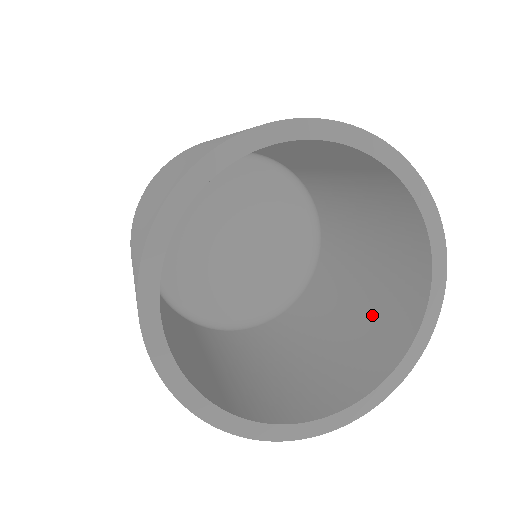
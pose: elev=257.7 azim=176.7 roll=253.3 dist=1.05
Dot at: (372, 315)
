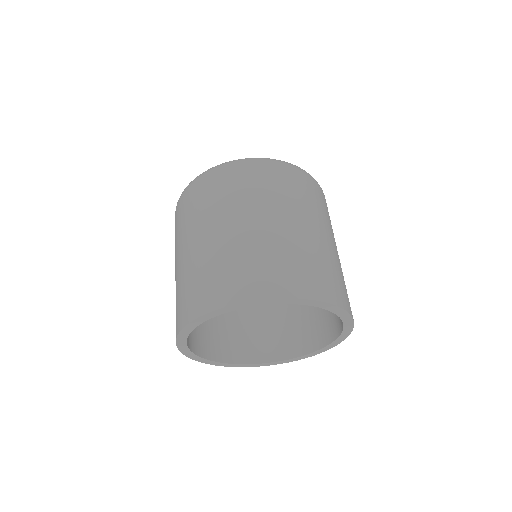
Dot at: (306, 314)
